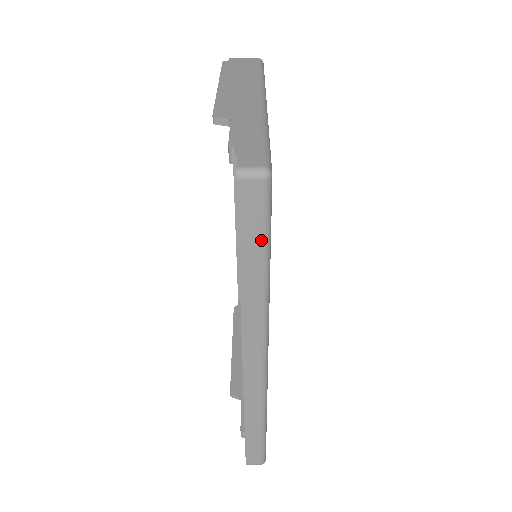
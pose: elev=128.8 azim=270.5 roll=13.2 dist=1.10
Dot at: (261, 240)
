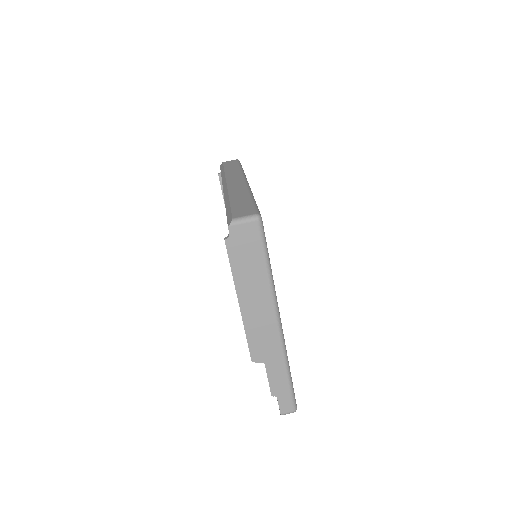
Dot at: occluded
